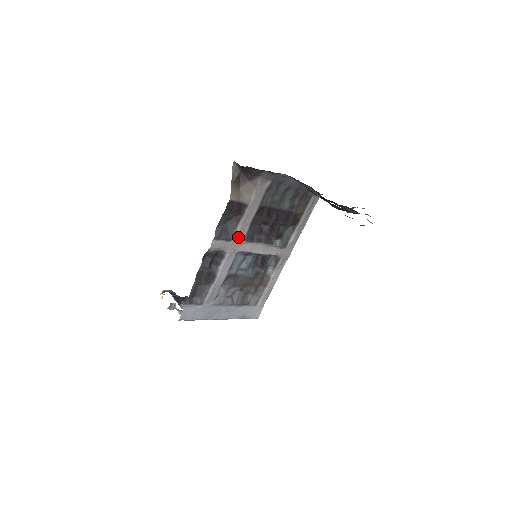
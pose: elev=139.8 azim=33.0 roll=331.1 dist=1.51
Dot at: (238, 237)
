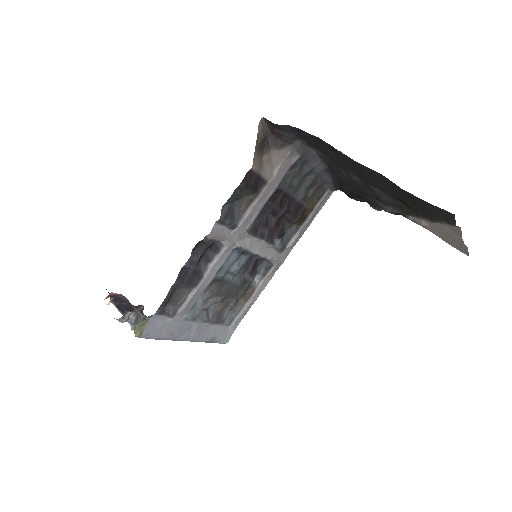
Dot at: (243, 226)
